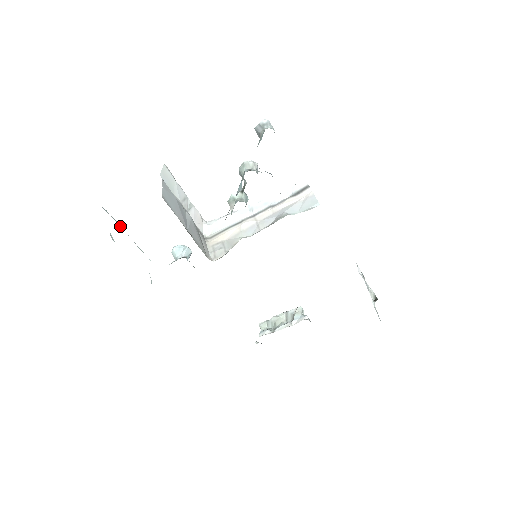
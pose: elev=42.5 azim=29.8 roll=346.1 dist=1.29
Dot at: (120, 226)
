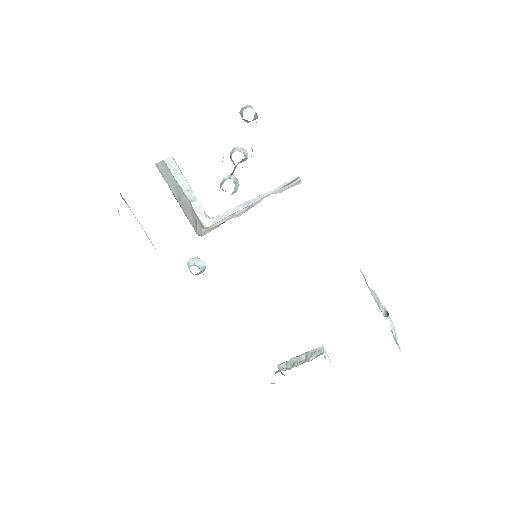
Dot at: occluded
